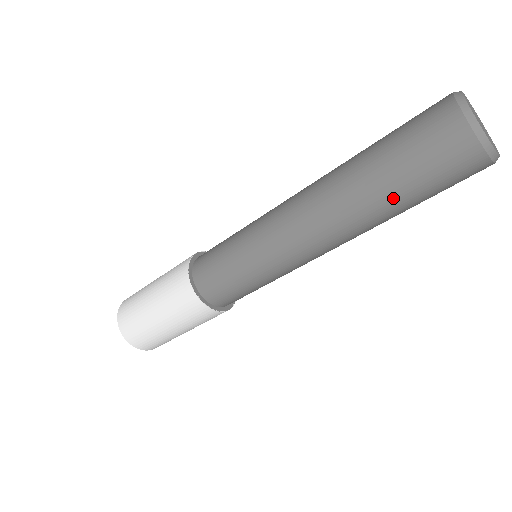
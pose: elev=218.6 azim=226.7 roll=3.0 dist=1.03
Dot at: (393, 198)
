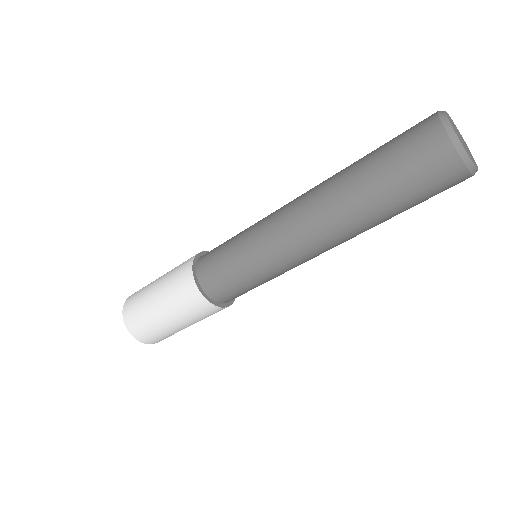
Dot at: (381, 202)
